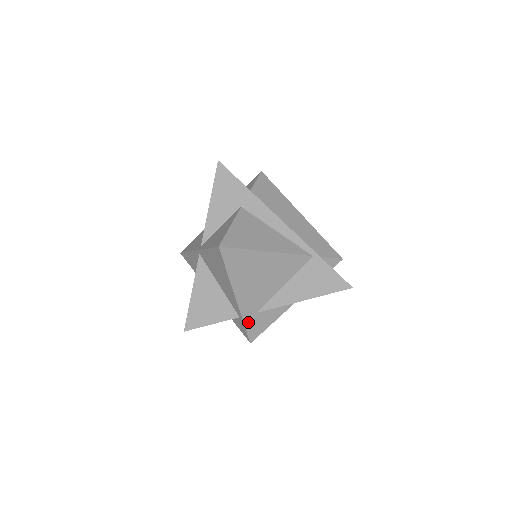
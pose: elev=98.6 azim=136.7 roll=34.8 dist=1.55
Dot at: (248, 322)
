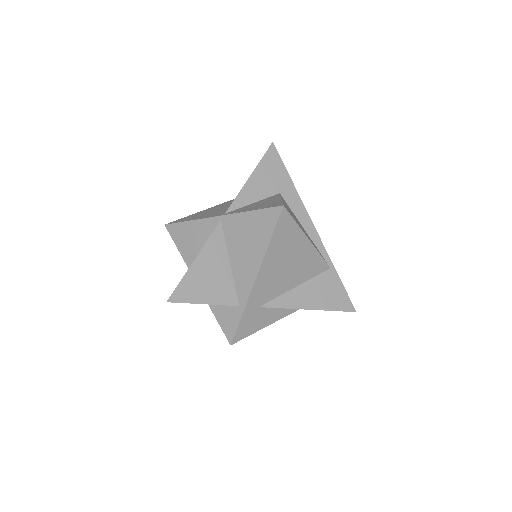
Dot at: (246, 315)
